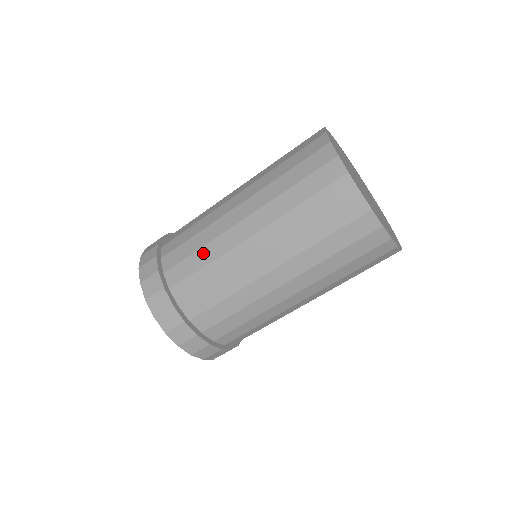
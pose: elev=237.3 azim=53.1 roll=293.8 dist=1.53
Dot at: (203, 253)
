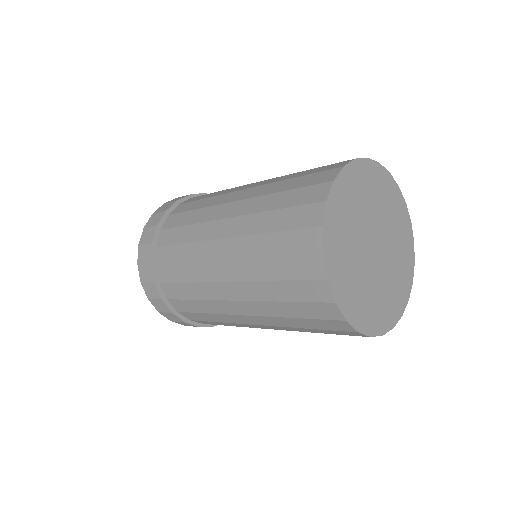
Dot at: (187, 269)
